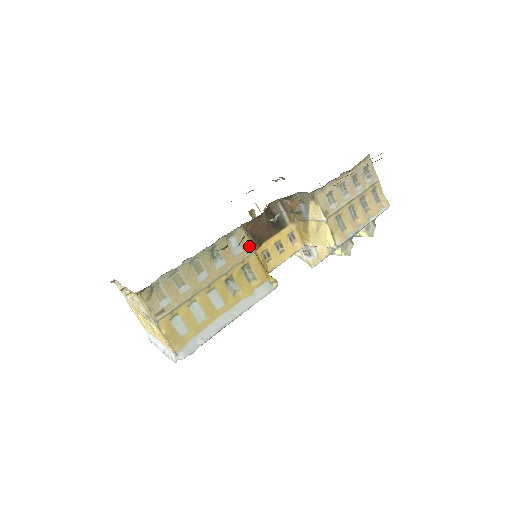
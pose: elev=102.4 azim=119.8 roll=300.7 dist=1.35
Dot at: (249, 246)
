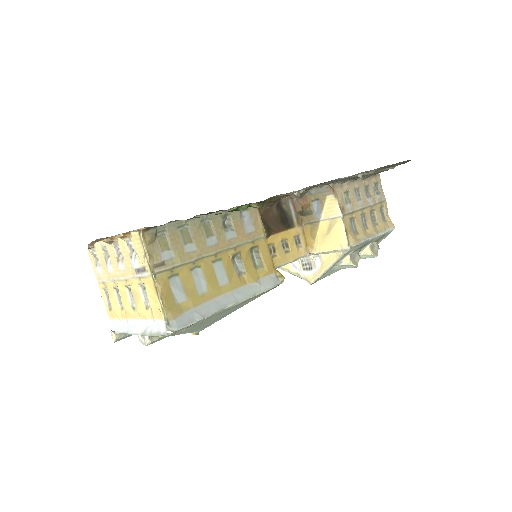
Dot at: (261, 228)
